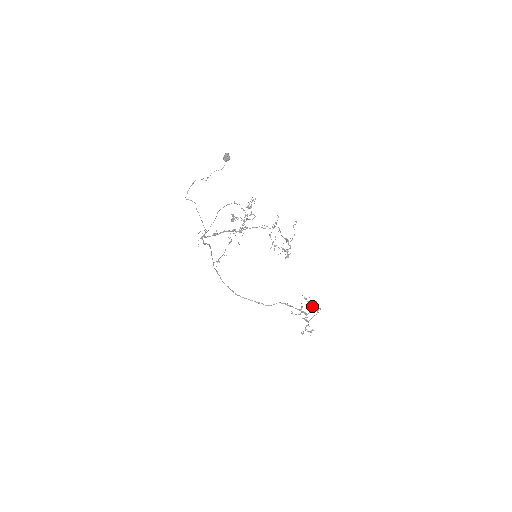
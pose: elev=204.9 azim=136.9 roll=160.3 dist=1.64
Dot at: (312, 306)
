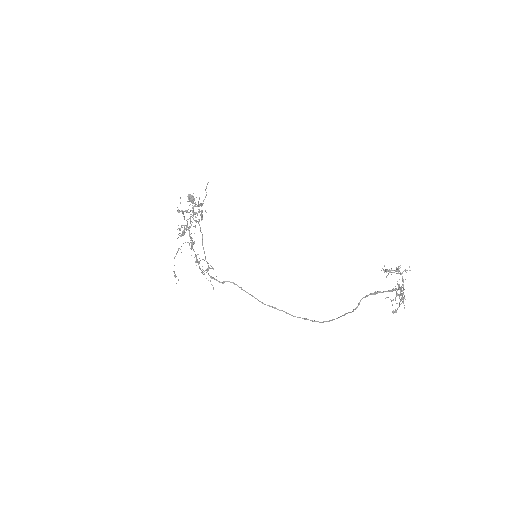
Dot at: (400, 273)
